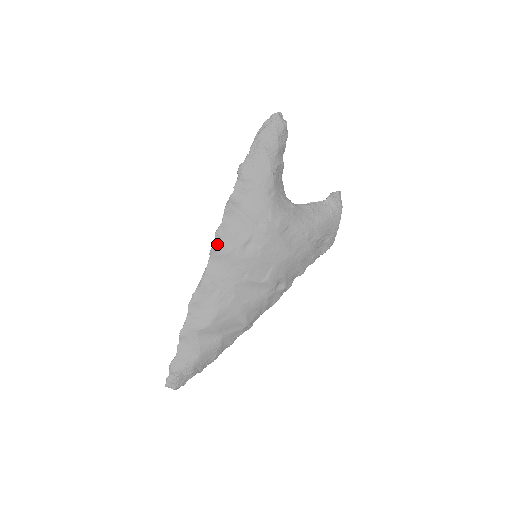
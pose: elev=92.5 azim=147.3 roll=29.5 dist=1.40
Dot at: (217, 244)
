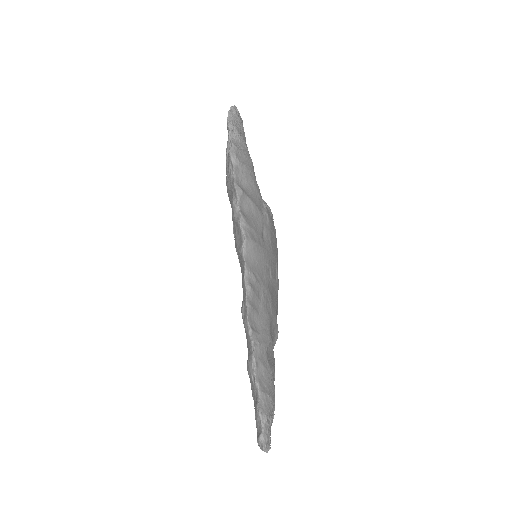
Dot at: (247, 234)
